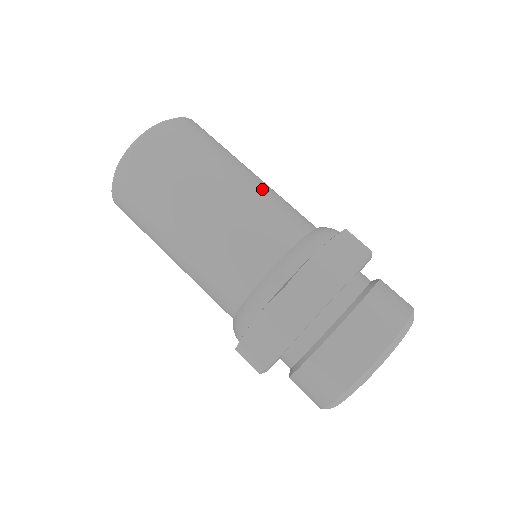
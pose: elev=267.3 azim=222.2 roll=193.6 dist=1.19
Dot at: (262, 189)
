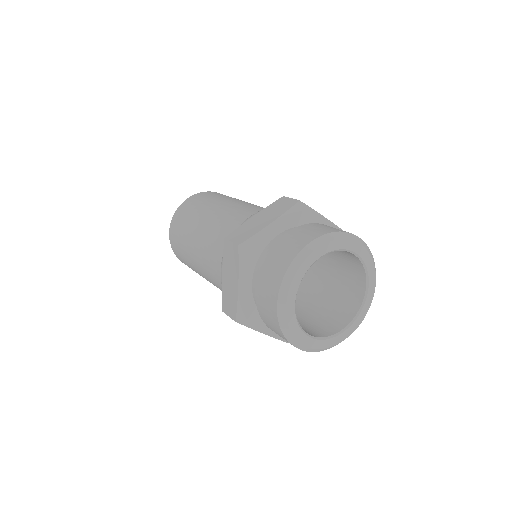
Dot at: (244, 204)
